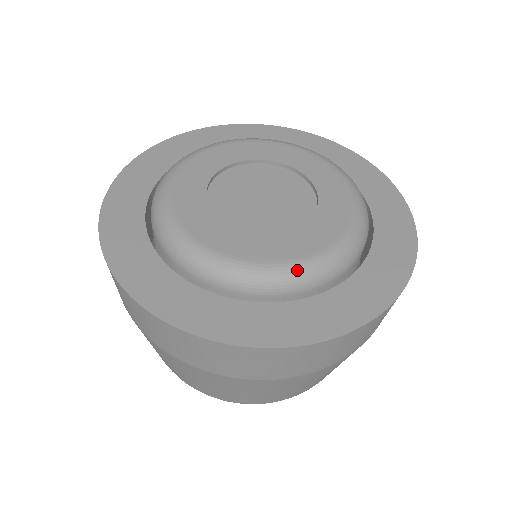
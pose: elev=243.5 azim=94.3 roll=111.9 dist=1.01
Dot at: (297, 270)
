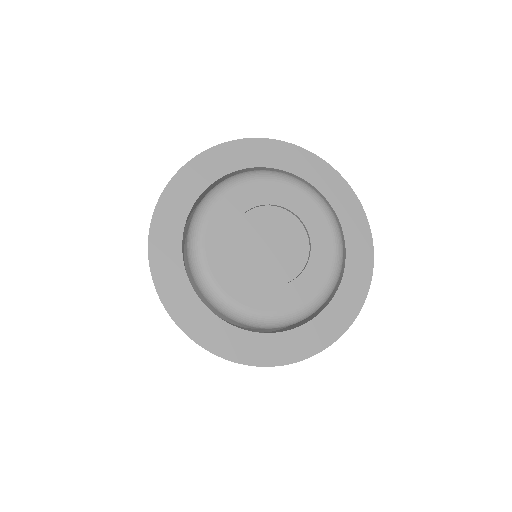
Dot at: (289, 317)
